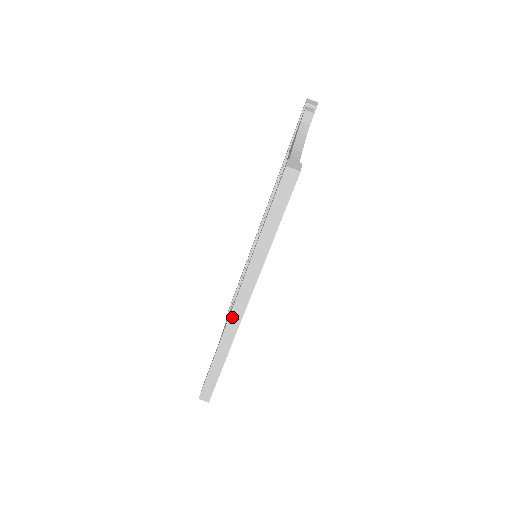
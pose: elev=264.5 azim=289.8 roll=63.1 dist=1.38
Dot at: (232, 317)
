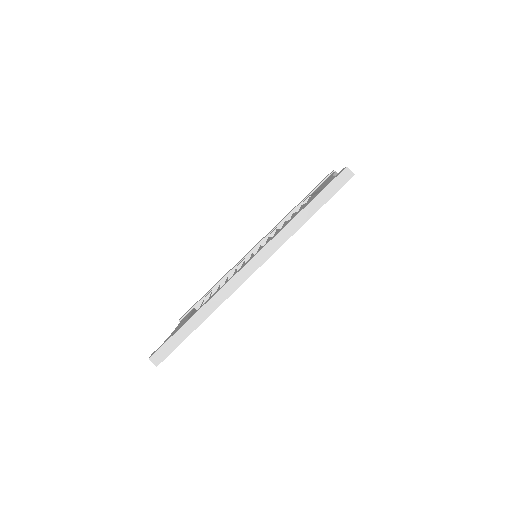
Dot at: (238, 275)
